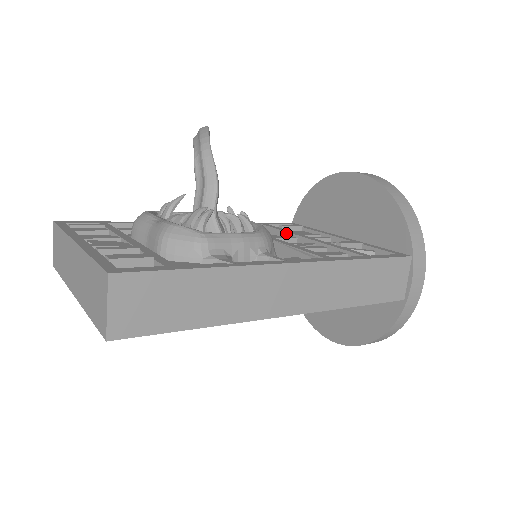
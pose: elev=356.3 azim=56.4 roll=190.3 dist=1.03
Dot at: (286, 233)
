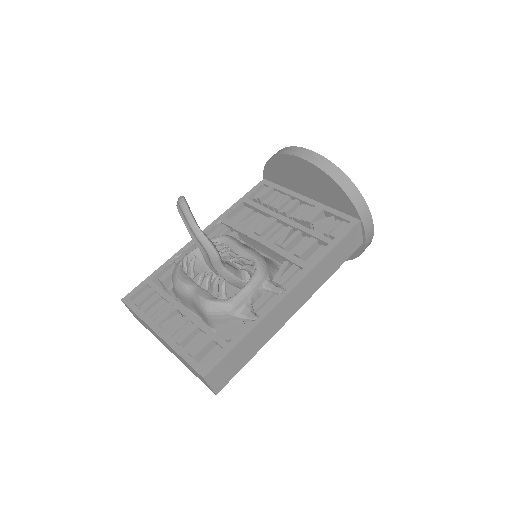
Dot at: (266, 214)
